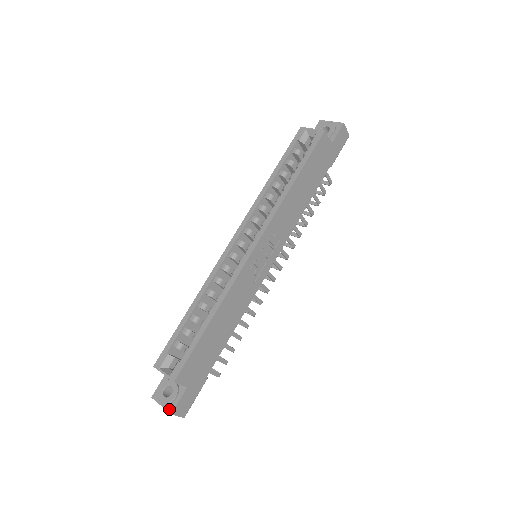
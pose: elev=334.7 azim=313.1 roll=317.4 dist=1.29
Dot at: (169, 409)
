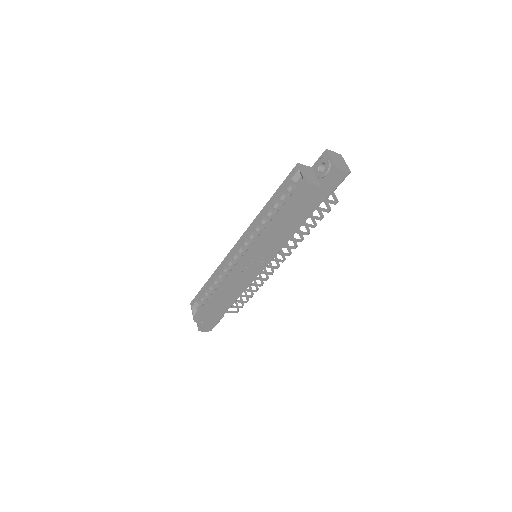
Dot at: (198, 328)
